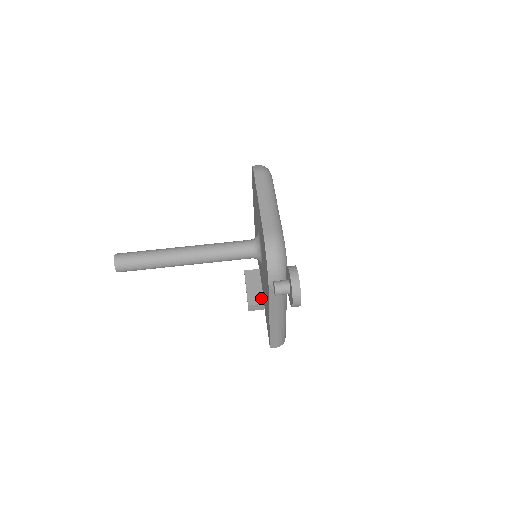
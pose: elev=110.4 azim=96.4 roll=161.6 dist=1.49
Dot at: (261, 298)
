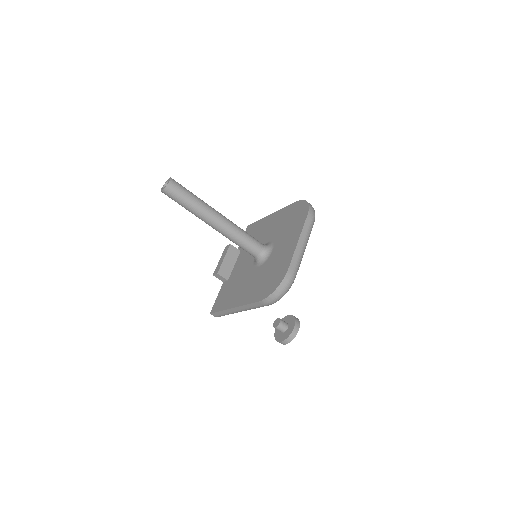
Dot at: (228, 275)
